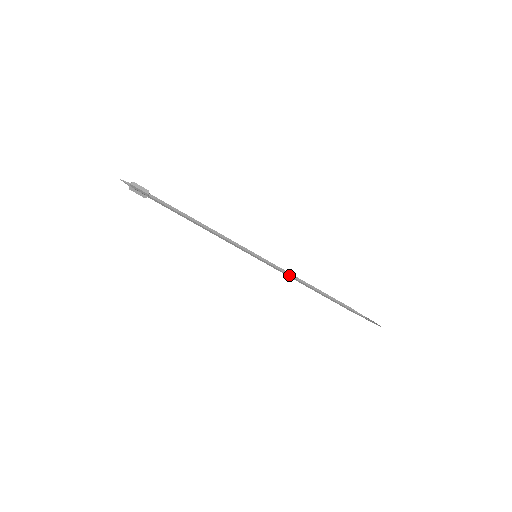
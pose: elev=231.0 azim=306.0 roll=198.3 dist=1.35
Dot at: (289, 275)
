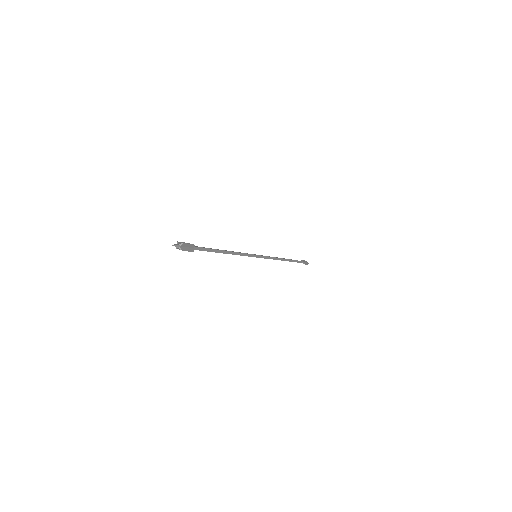
Dot at: occluded
